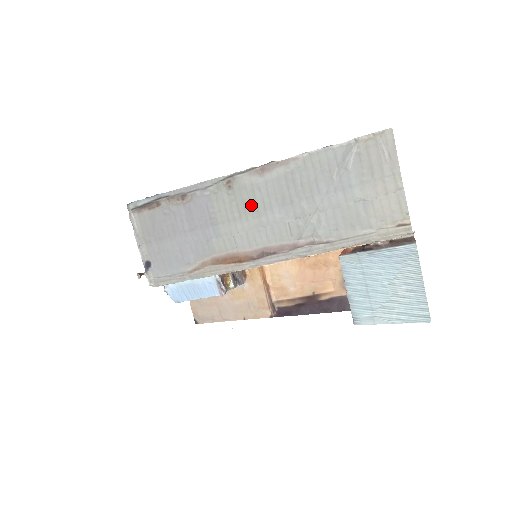
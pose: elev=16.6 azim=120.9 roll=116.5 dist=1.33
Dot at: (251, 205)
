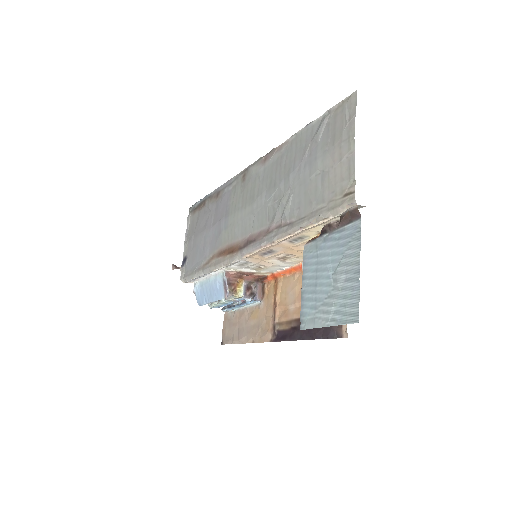
Dot at: (251, 194)
